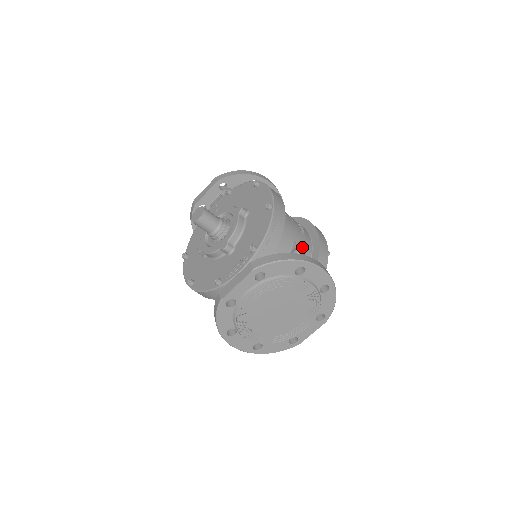
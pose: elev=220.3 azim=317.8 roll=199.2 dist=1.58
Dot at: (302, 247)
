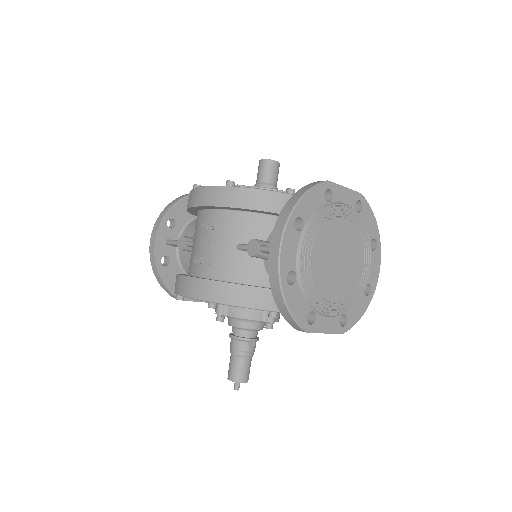
Dot at: occluded
